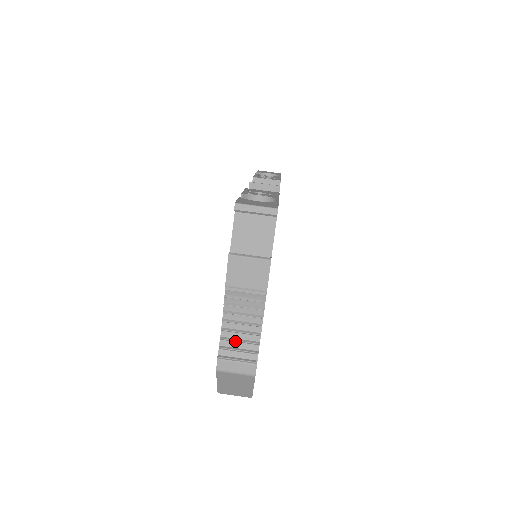
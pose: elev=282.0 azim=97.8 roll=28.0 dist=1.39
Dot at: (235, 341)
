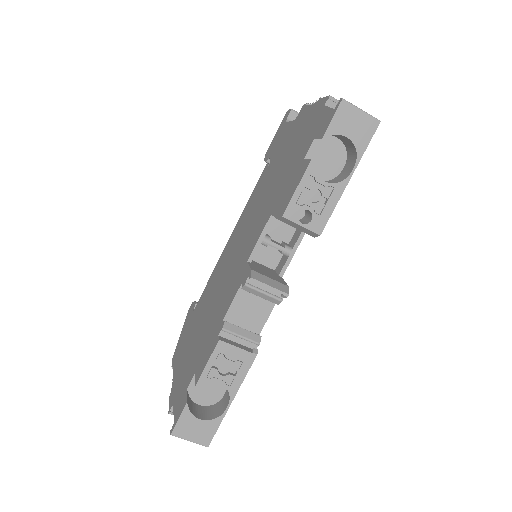
Dot at: occluded
